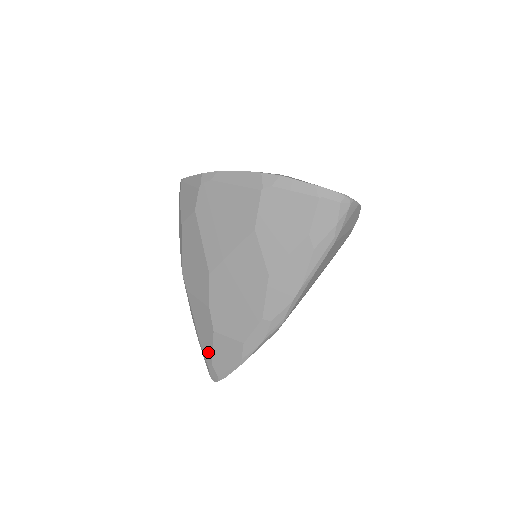
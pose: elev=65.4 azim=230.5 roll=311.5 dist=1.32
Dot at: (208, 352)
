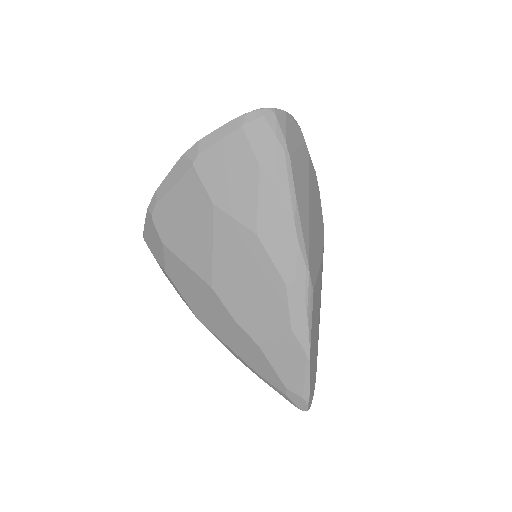
Dot at: (273, 378)
